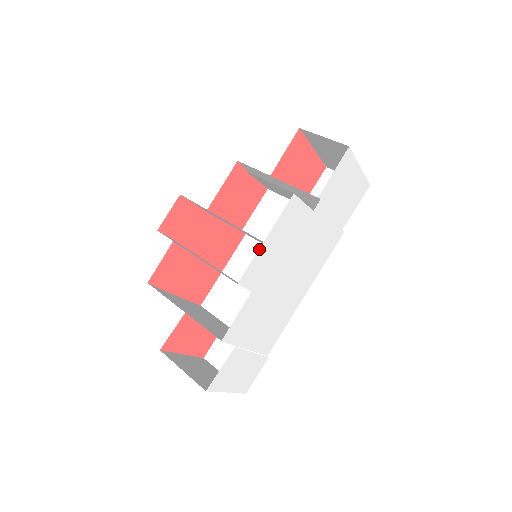
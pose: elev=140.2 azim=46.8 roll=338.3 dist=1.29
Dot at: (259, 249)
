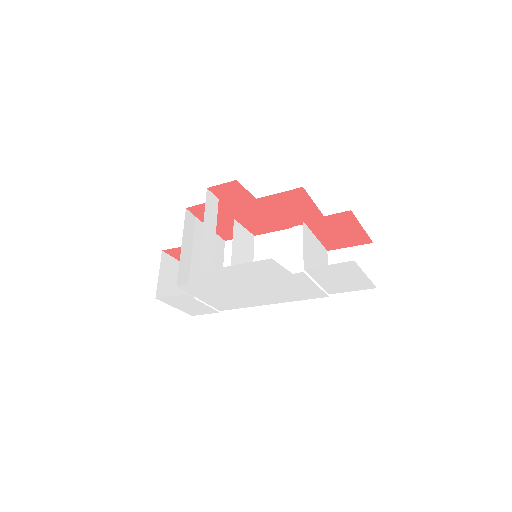
Dot at: (226, 267)
